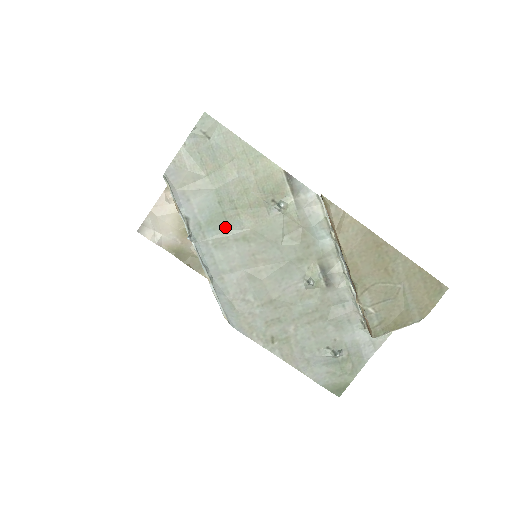
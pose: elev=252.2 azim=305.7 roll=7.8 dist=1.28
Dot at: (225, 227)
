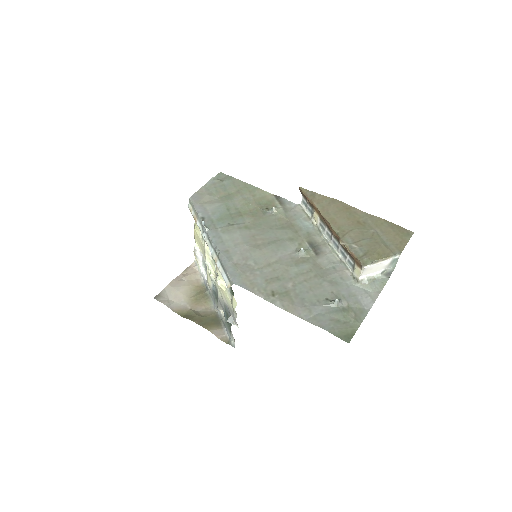
Dot at: (231, 222)
